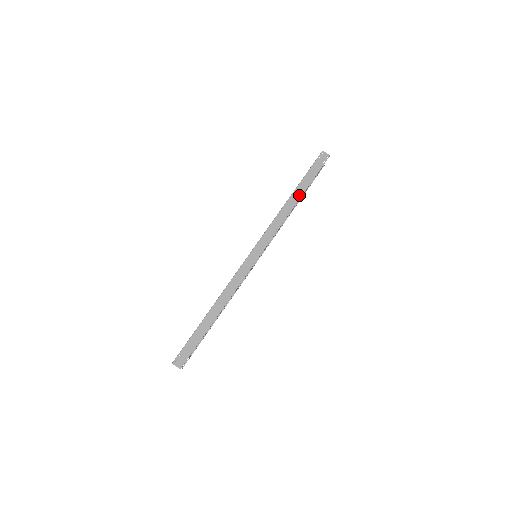
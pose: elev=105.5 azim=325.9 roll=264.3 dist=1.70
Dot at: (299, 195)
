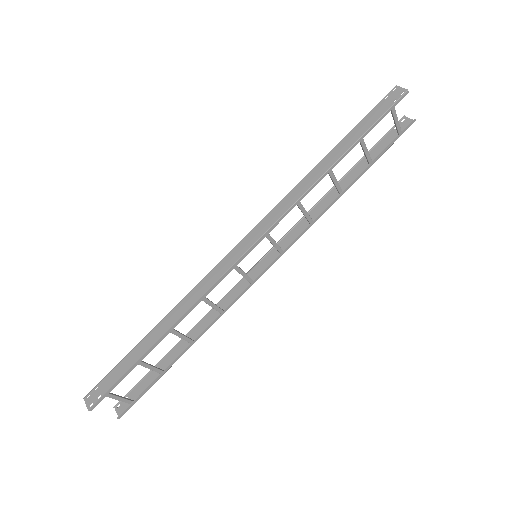
Dot at: (337, 156)
